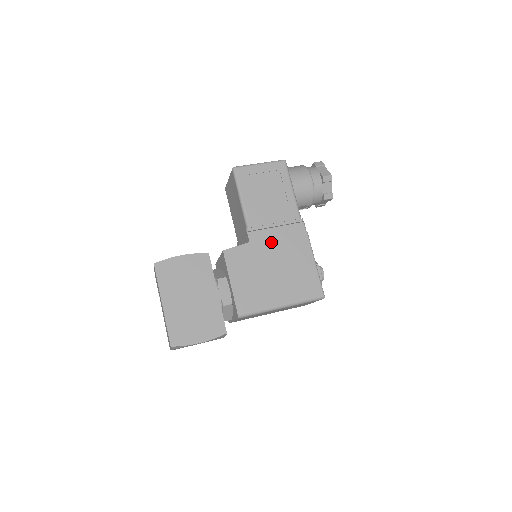
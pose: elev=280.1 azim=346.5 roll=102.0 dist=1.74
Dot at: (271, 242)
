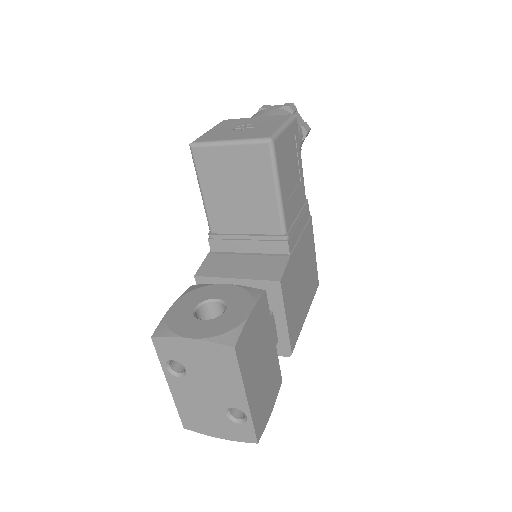
Dot at: (300, 244)
